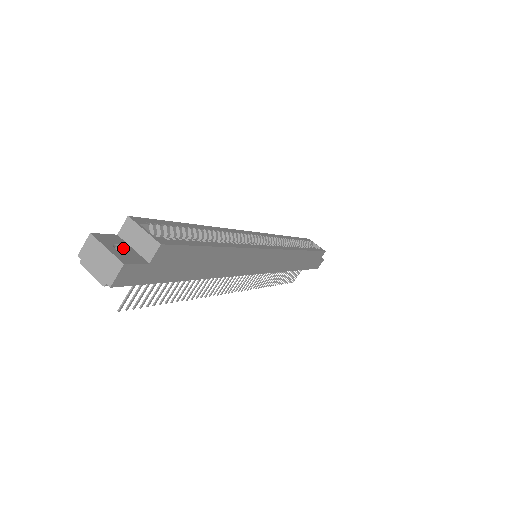
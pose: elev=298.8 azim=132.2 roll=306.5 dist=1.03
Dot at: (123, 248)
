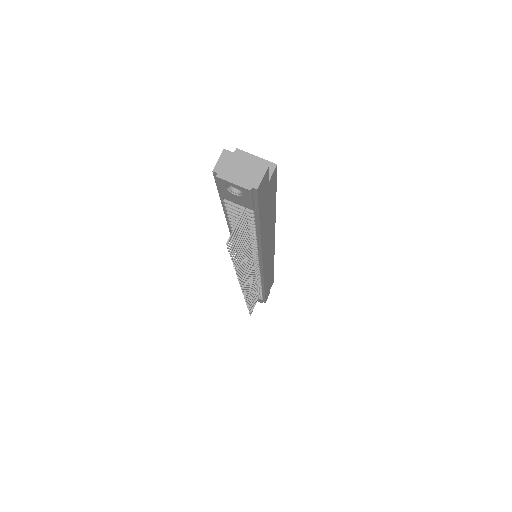
Dot at: occluded
